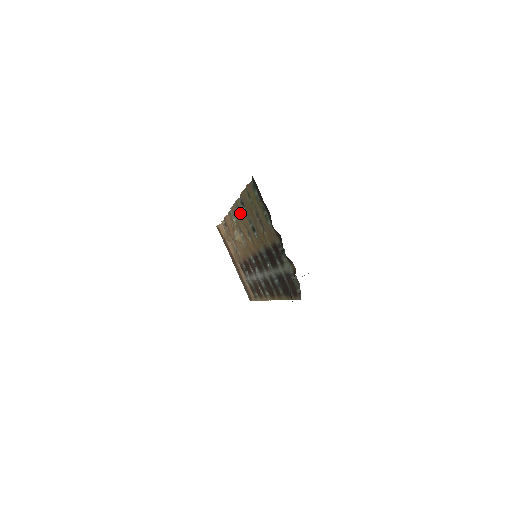
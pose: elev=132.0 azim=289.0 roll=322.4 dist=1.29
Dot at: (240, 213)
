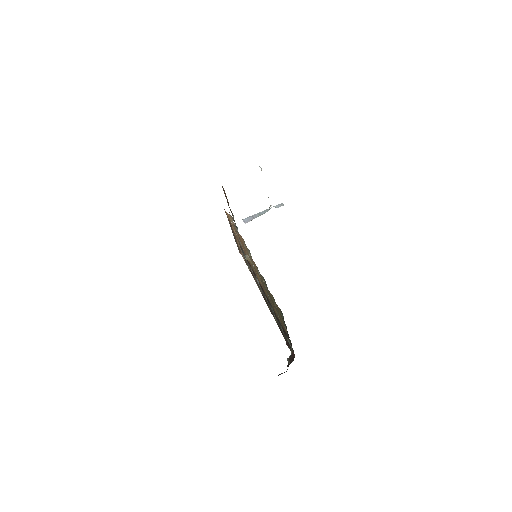
Dot at: (259, 273)
